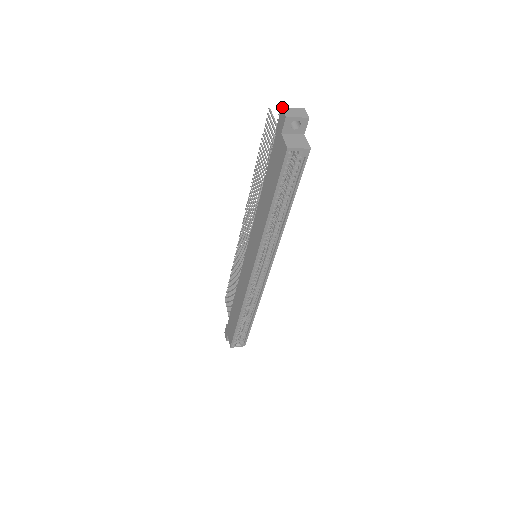
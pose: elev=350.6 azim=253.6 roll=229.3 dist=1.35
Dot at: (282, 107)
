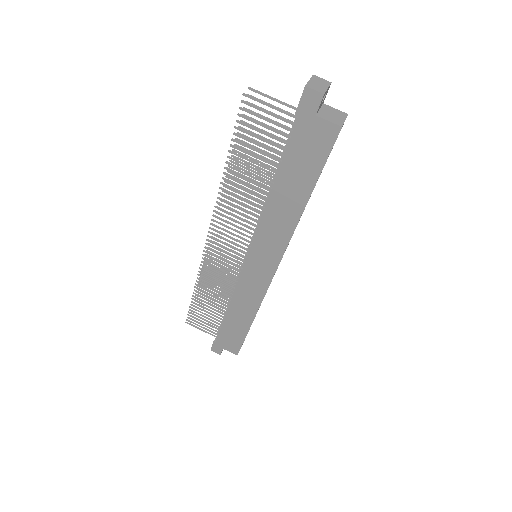
Dot at: (305, 85)
